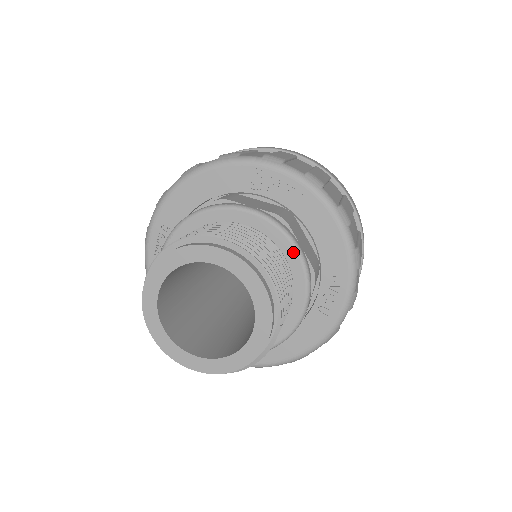
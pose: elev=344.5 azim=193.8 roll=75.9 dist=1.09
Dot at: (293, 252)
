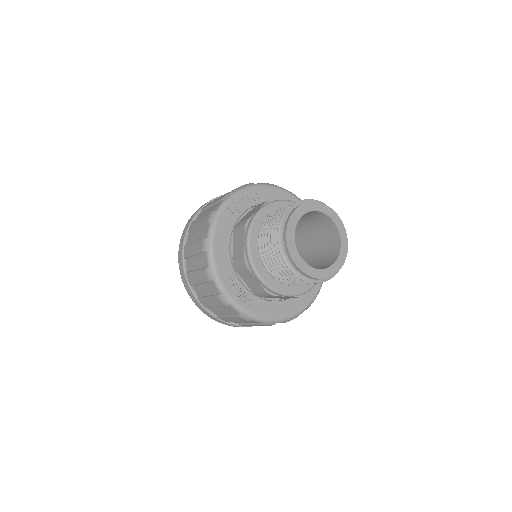
Dot at: (290, 204)
